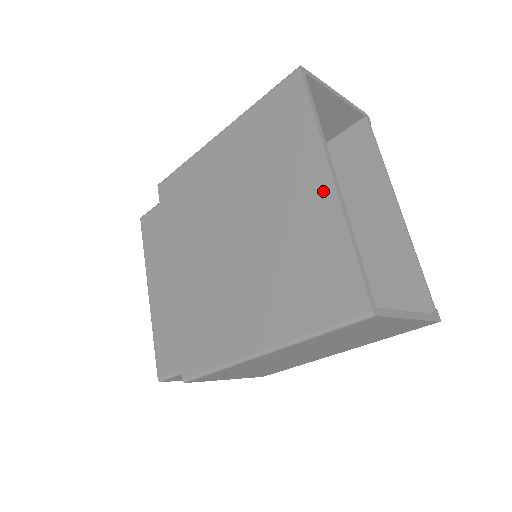
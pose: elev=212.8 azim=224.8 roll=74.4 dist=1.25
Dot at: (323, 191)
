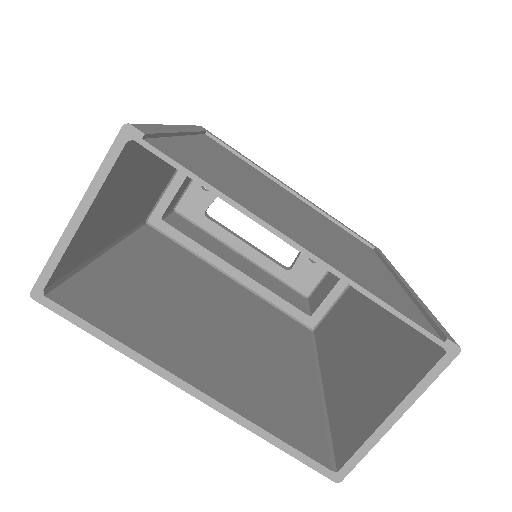
Dot at: occluded
